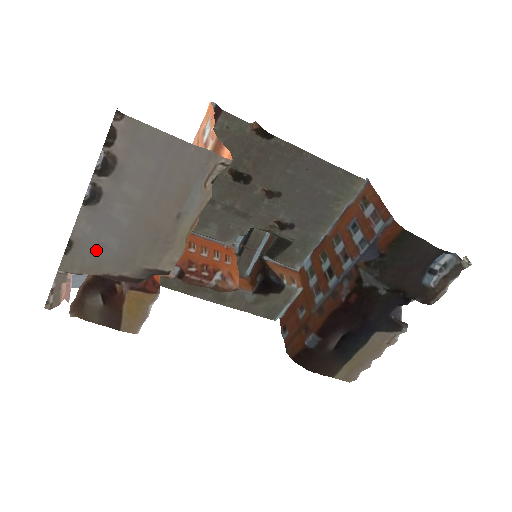
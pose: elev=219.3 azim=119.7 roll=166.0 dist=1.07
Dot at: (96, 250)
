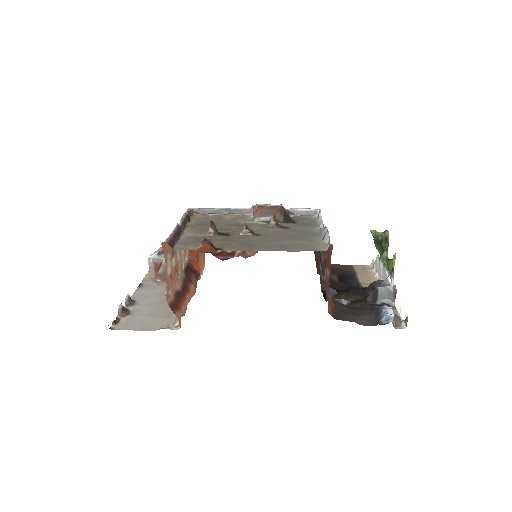
Dot at: (153, 287)
